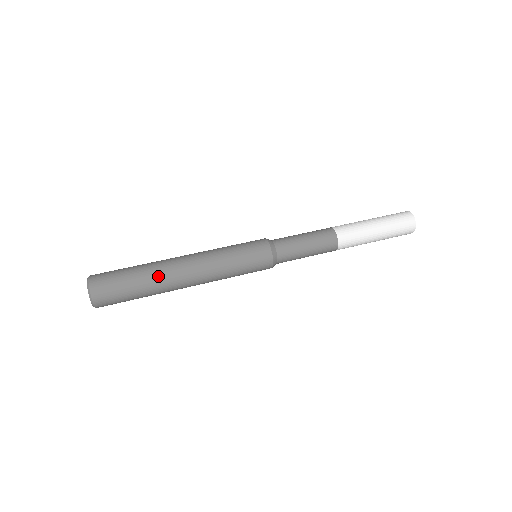
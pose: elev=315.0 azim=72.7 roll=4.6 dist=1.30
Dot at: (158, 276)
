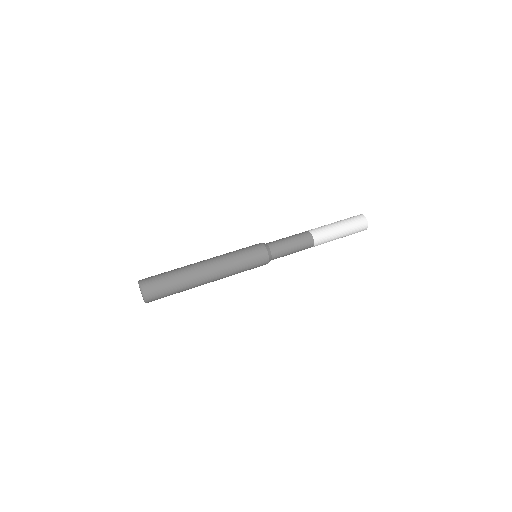
Dot at: (190, 278)
